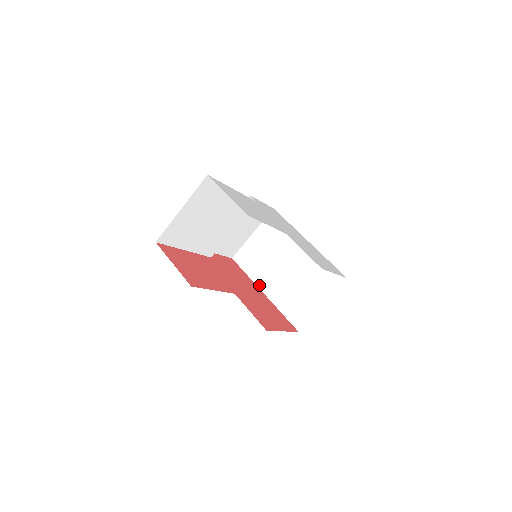
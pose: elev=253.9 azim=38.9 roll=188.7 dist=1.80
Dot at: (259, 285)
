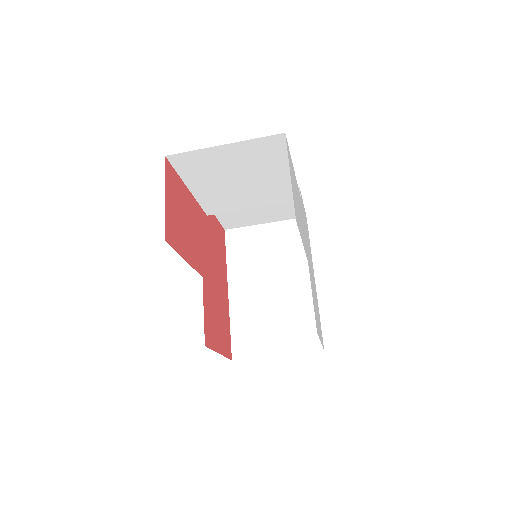
Dot at: (230, 280)
